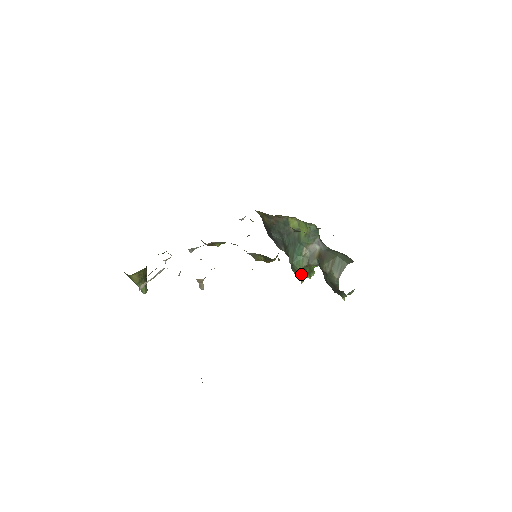
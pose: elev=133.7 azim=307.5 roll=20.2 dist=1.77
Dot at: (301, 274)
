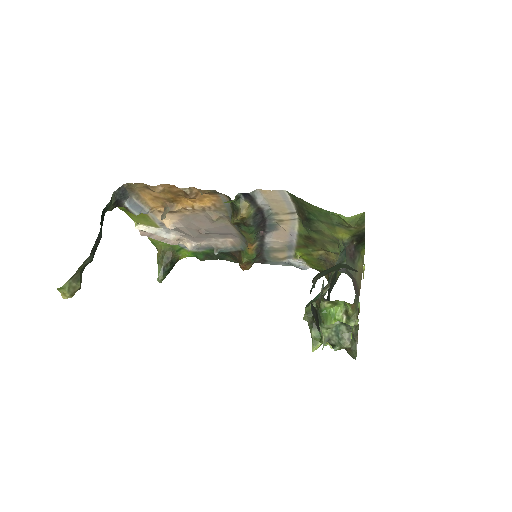
Dot at: (311, 327)
